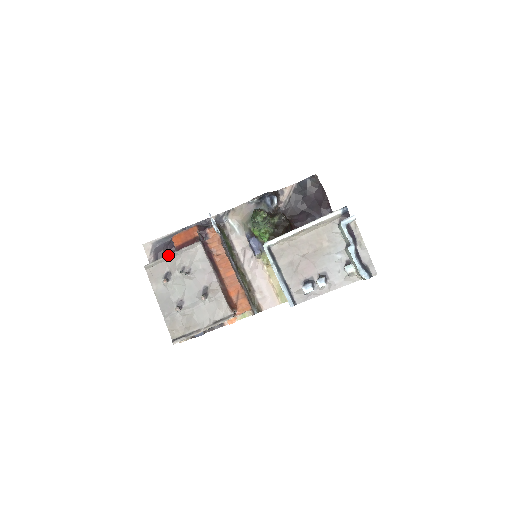
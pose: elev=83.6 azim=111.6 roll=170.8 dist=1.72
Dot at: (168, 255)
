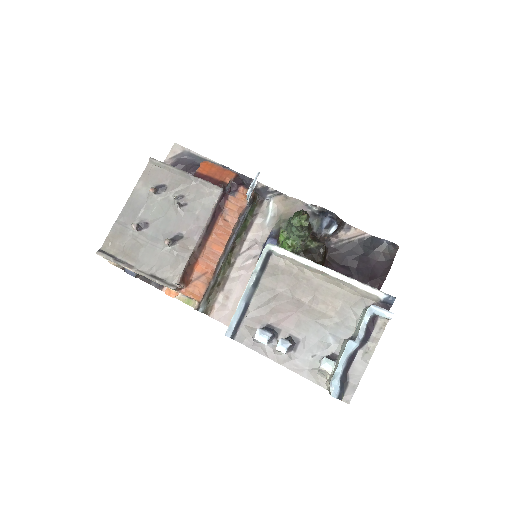
Dot at: (181, 170)
